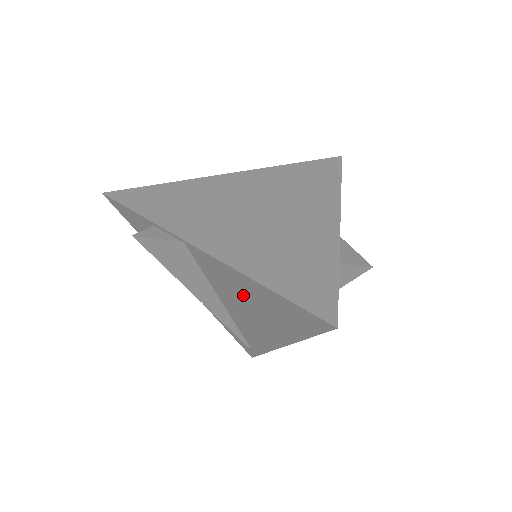
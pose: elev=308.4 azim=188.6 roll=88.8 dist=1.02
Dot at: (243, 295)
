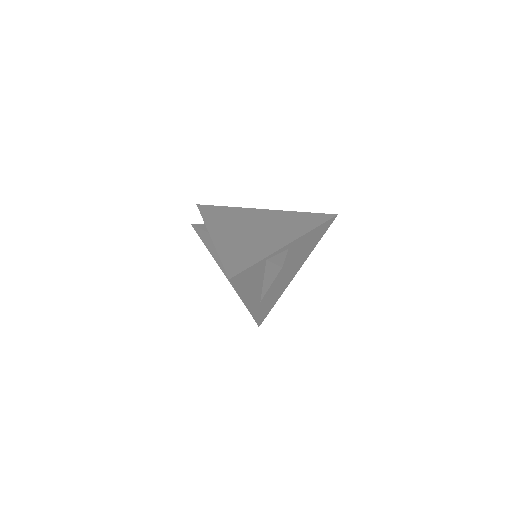
Dot at: occluded
